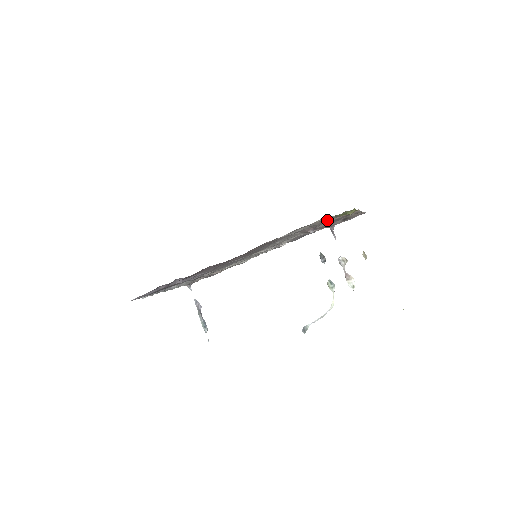
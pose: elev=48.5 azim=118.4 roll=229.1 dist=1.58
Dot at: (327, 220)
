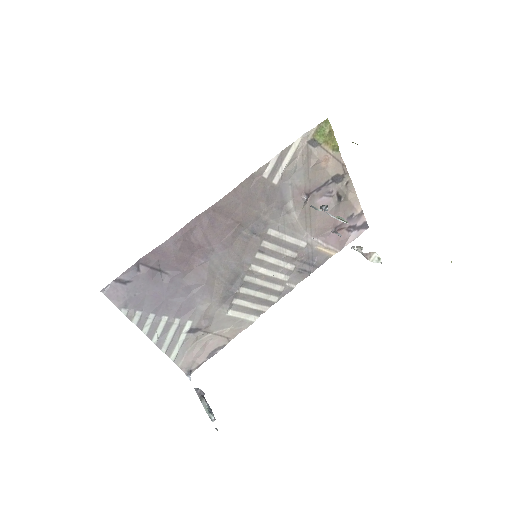
Dot at: (312, 162)
